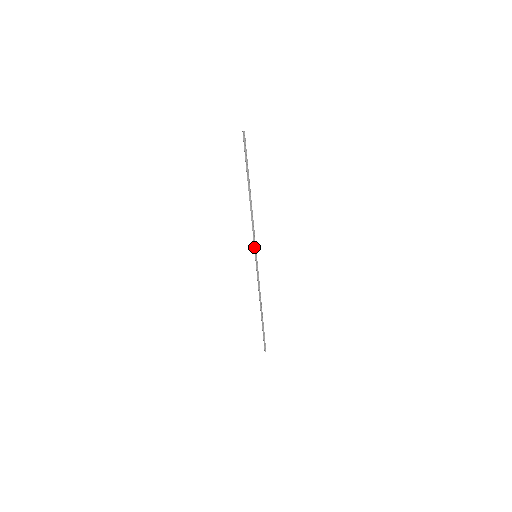
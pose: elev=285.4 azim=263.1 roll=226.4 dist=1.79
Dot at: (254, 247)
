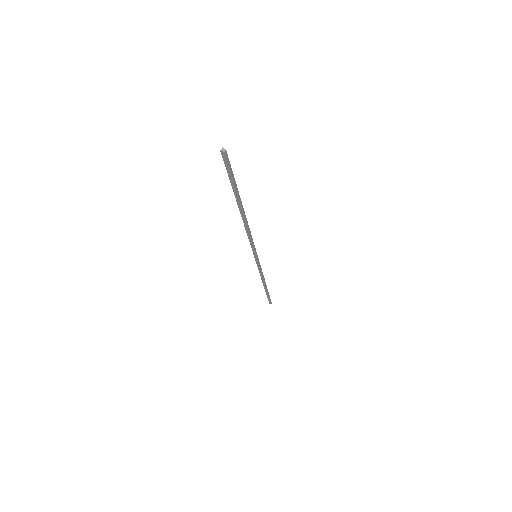
Dot at: (252, 250)
